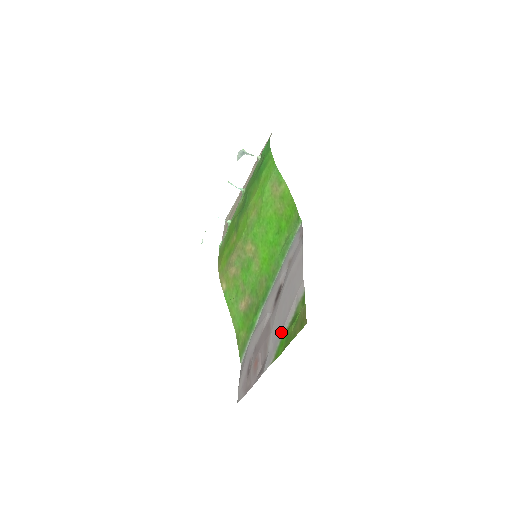
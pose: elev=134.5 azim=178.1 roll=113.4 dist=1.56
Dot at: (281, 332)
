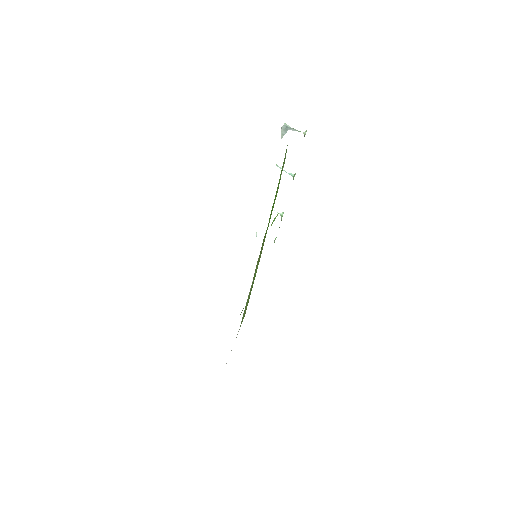
Dot at: occluded
